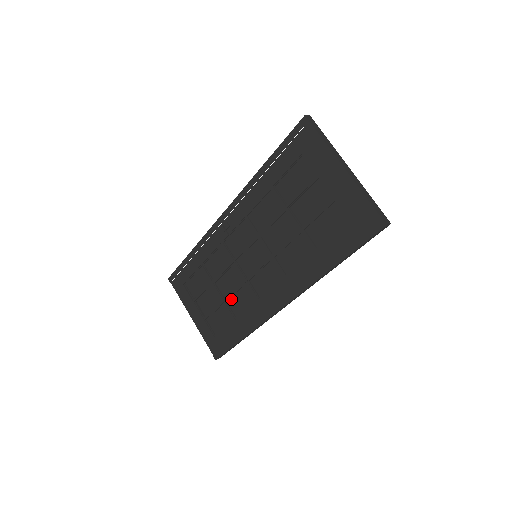
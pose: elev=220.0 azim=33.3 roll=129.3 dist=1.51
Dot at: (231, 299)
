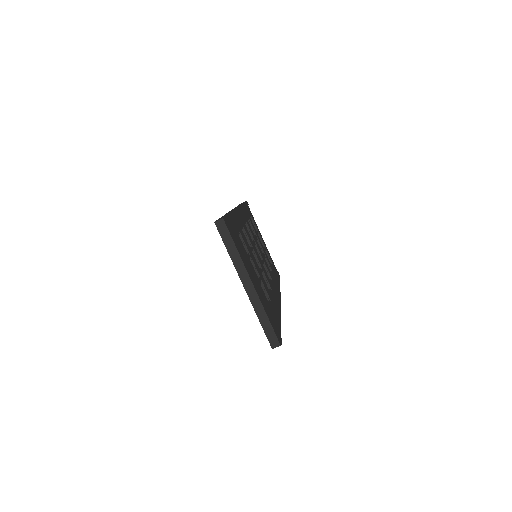
Dot at: occluded
